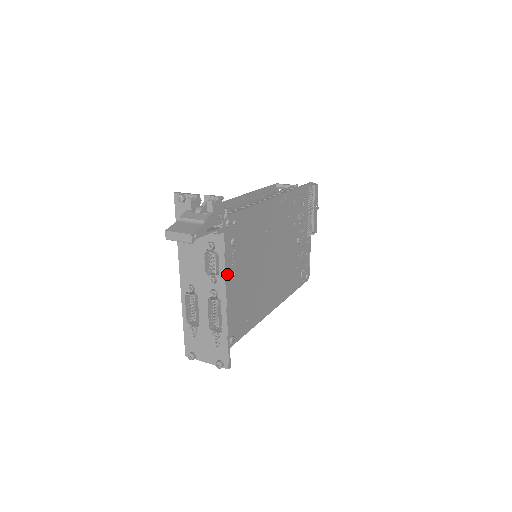
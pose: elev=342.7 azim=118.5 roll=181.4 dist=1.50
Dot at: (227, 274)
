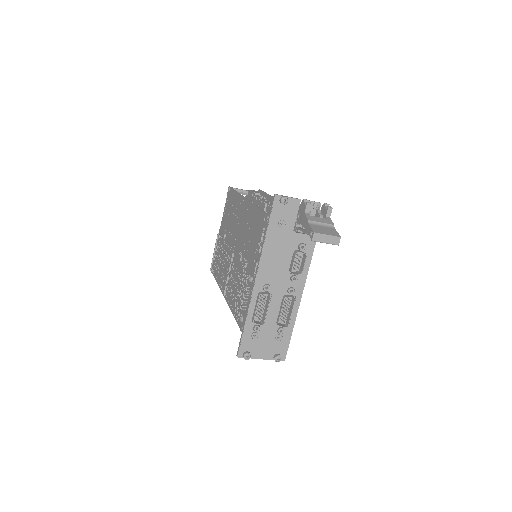
Dot at: (306, 272)
